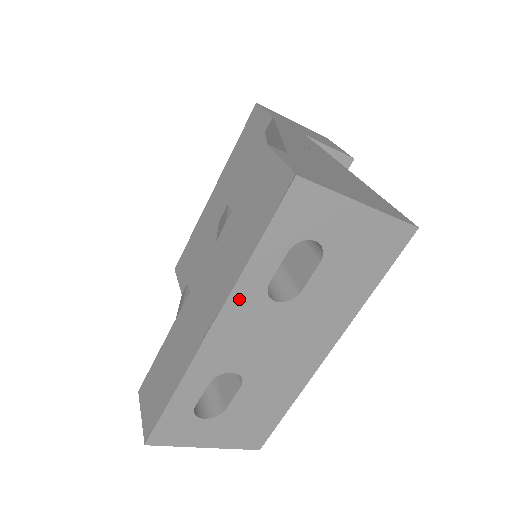
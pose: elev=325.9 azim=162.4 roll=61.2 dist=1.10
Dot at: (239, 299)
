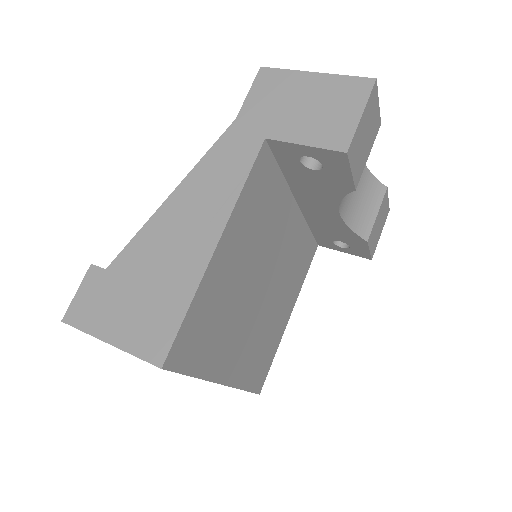
Dot at: occluded
